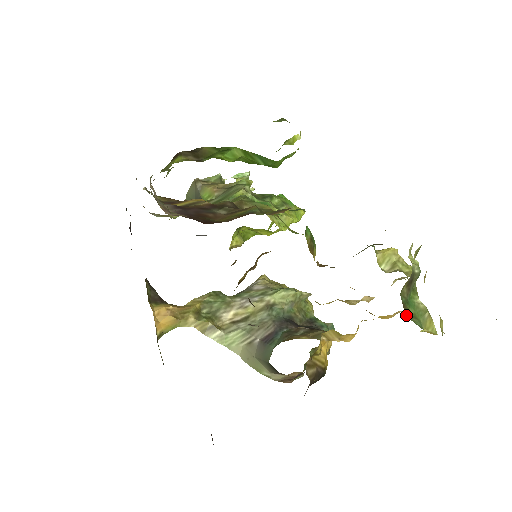
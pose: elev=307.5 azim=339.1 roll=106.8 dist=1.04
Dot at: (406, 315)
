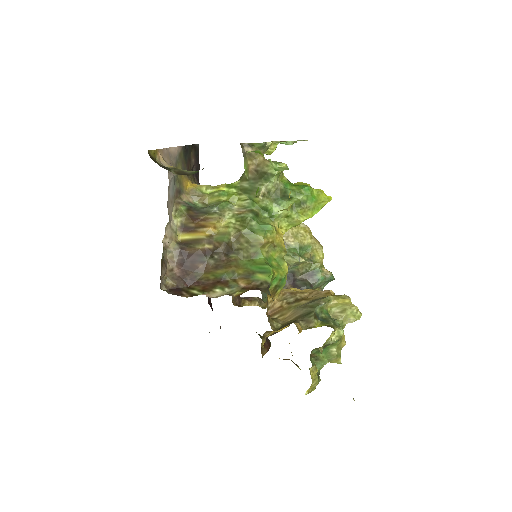
Dot at: (312, 359)
